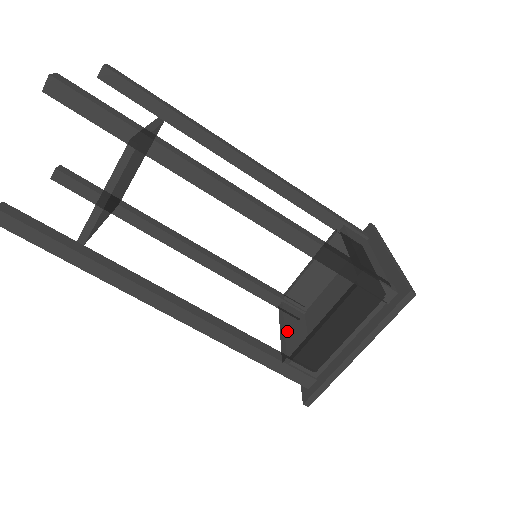
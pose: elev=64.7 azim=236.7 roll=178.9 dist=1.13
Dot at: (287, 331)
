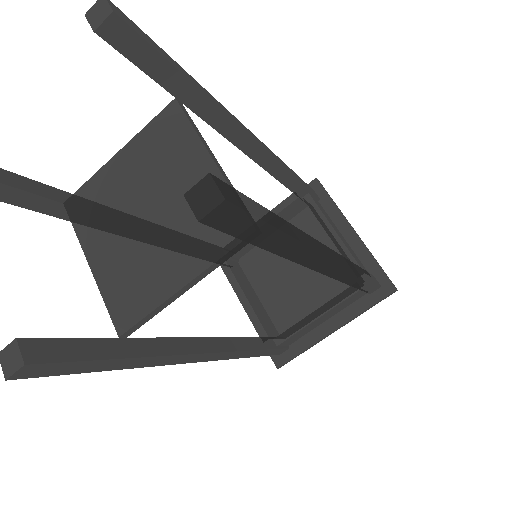
Dot at: (250, 301)
